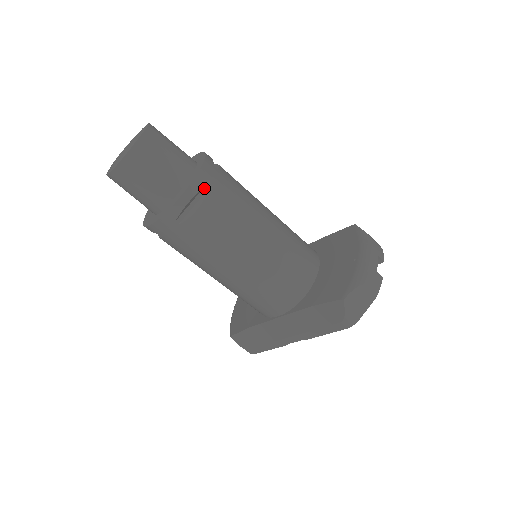
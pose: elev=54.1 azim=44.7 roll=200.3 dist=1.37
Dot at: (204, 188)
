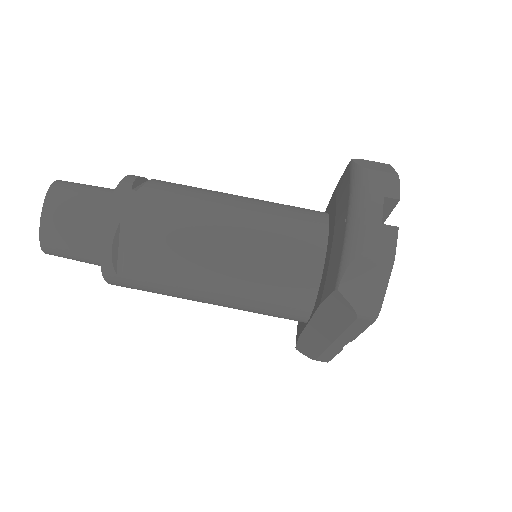
Dot at: (121, 224)
